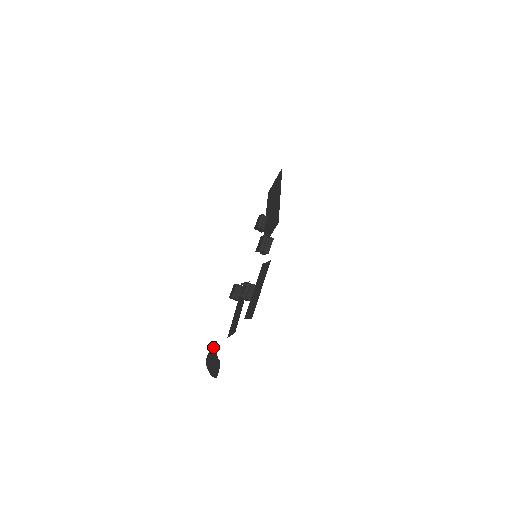
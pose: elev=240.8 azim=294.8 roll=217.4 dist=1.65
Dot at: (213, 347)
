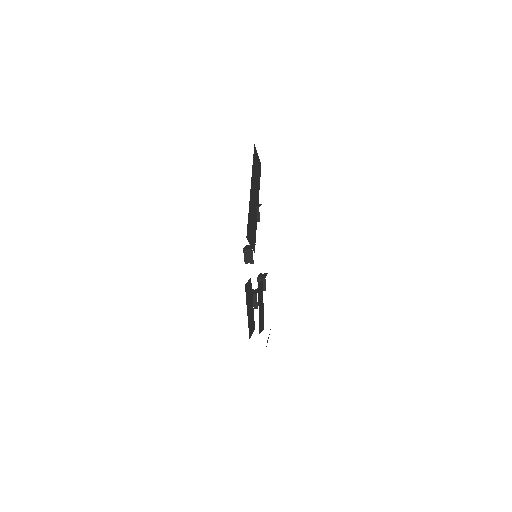
Dot at: occluded
